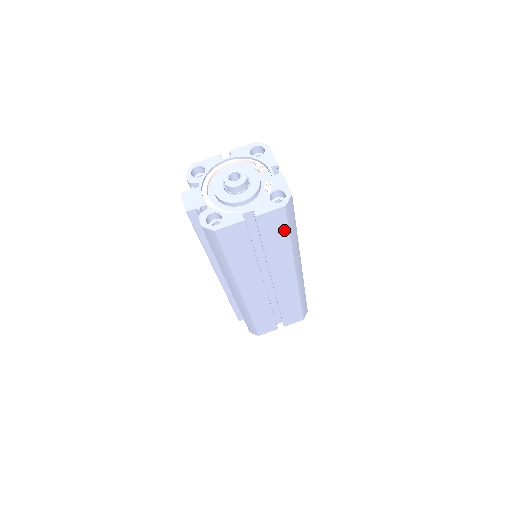
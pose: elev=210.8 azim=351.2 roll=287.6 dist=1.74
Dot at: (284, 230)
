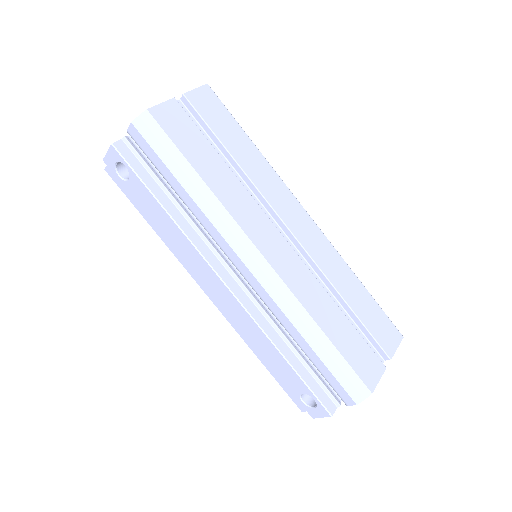
Dot at: (232, 123)
